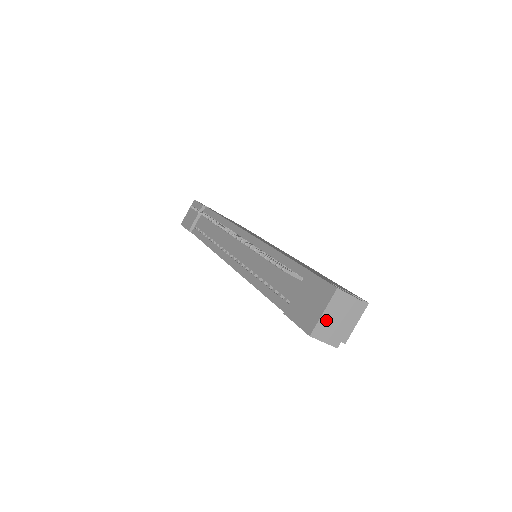
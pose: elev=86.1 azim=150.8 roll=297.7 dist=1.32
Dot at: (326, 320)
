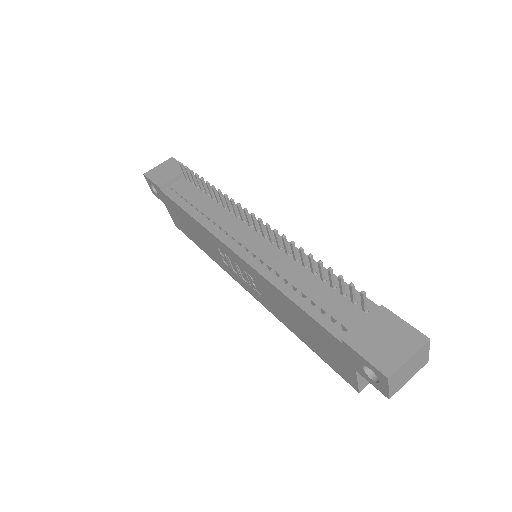
Dot at: (405, 367)
